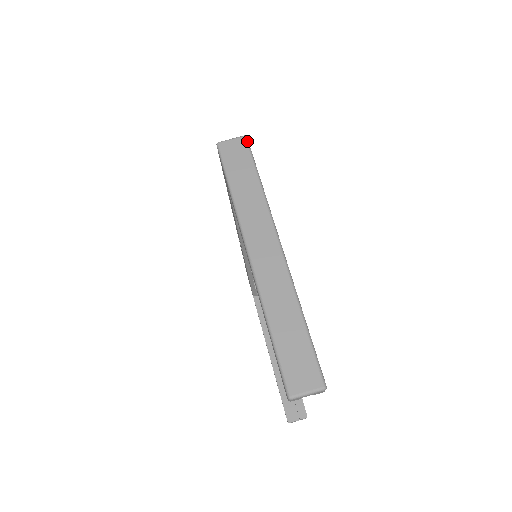
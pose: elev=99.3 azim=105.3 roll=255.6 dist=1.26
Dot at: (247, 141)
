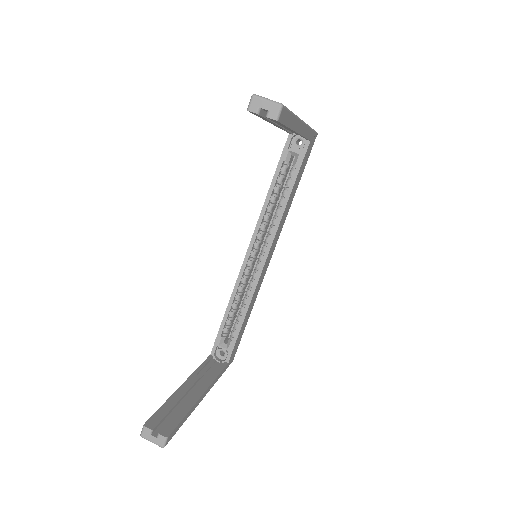
Dot at: occluded
